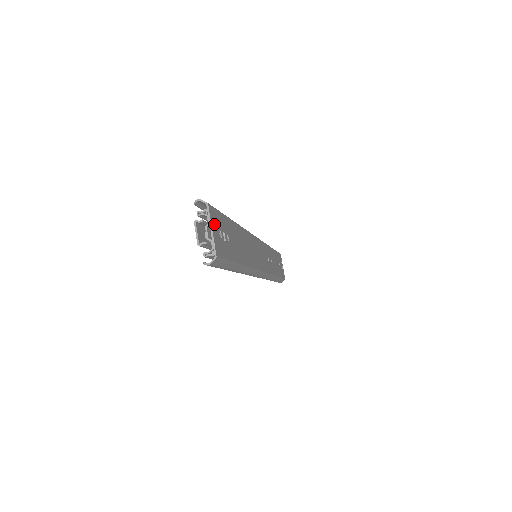
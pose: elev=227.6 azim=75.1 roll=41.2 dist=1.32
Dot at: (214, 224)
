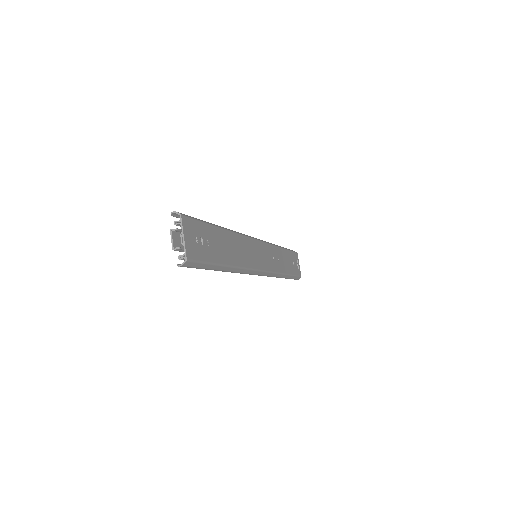
Dot at: (188, 232)
